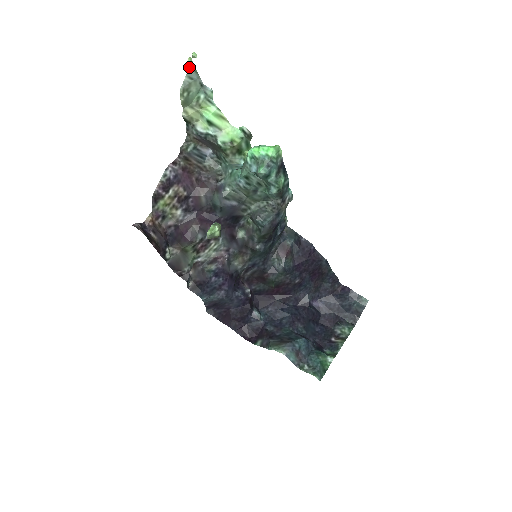
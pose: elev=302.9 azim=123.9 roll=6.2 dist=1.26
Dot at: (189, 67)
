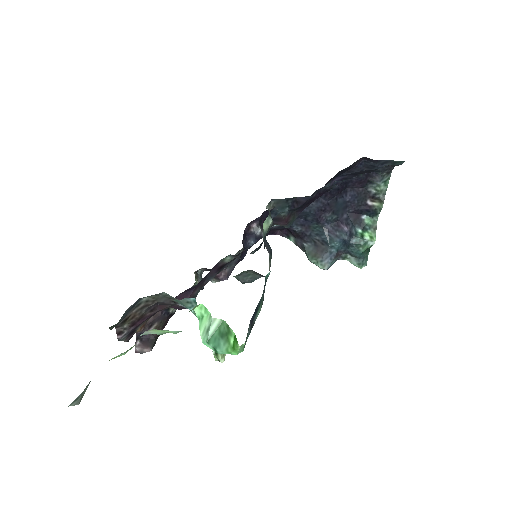
Dot at: occluded
